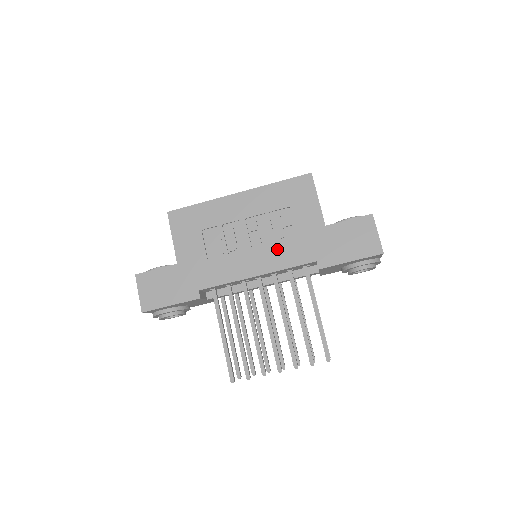
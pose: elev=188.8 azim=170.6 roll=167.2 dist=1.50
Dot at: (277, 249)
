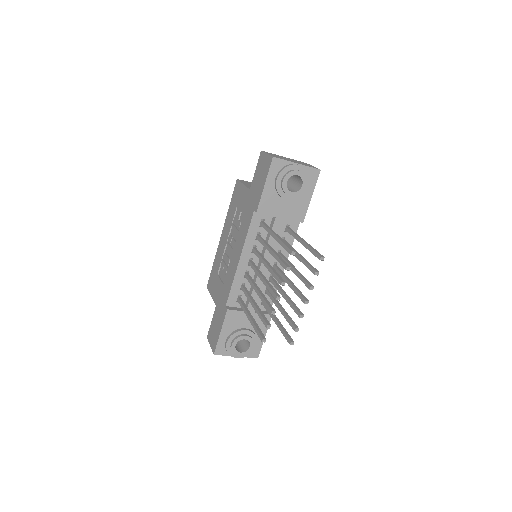
Dot at: (240, 233)
